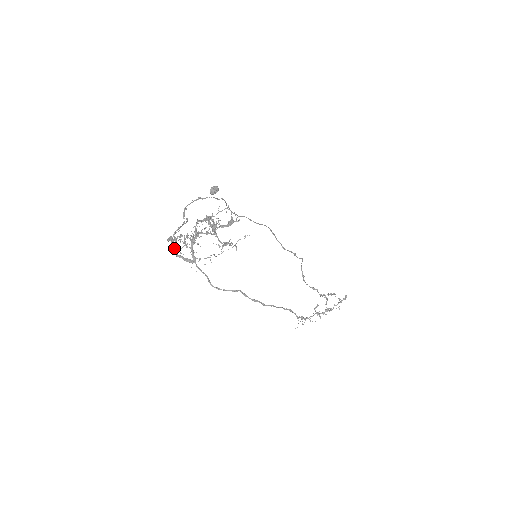
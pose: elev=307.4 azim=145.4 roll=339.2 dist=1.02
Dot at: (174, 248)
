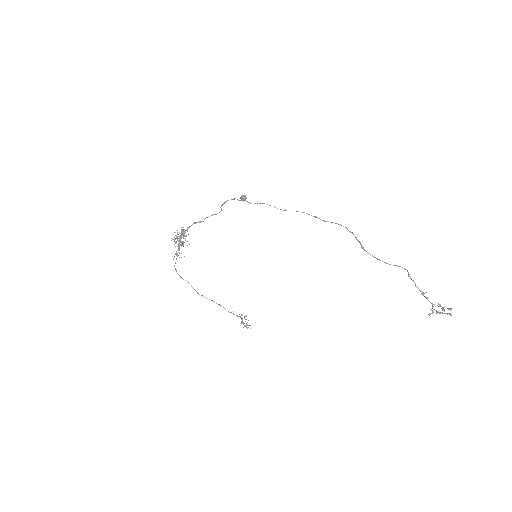
Dot at: occluded
